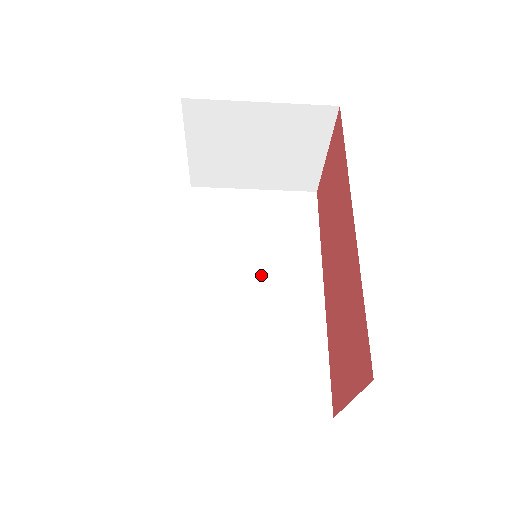
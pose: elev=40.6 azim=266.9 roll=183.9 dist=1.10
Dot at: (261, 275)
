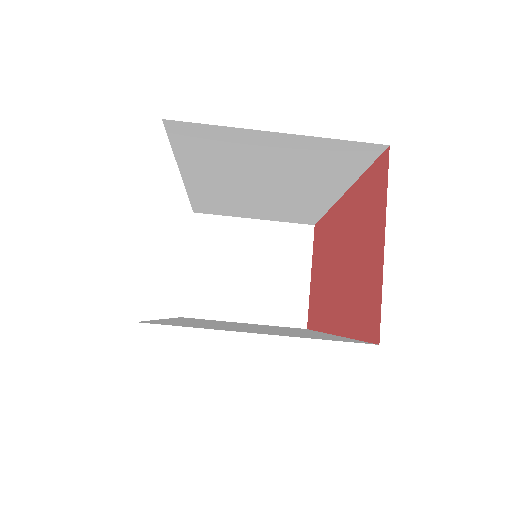
Dot at: occluded
